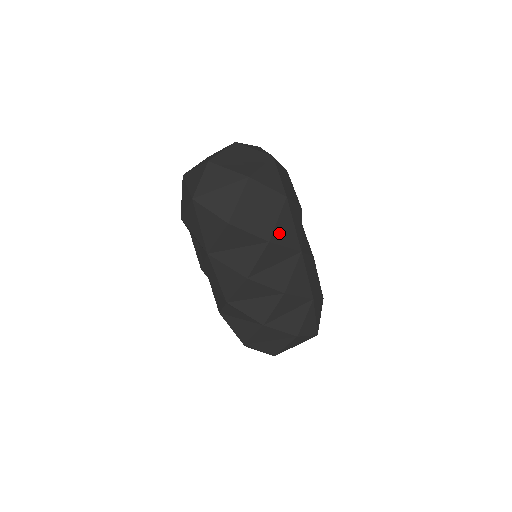
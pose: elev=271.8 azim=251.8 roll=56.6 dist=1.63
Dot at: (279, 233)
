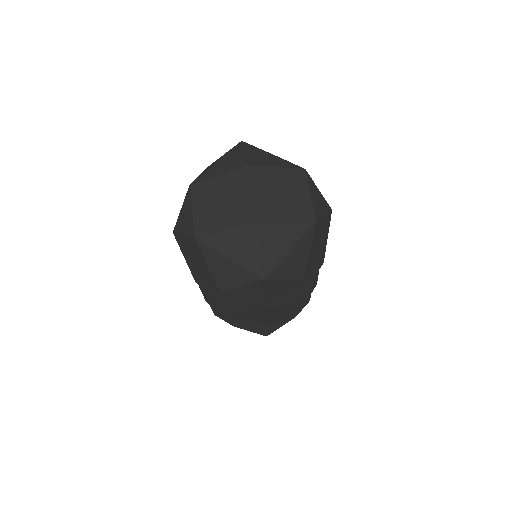
Dot at: occluded
